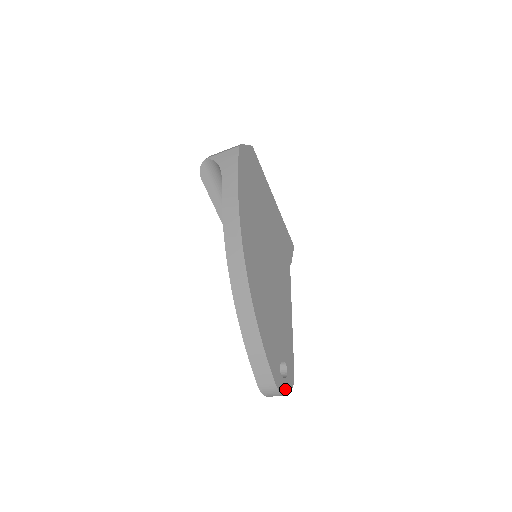
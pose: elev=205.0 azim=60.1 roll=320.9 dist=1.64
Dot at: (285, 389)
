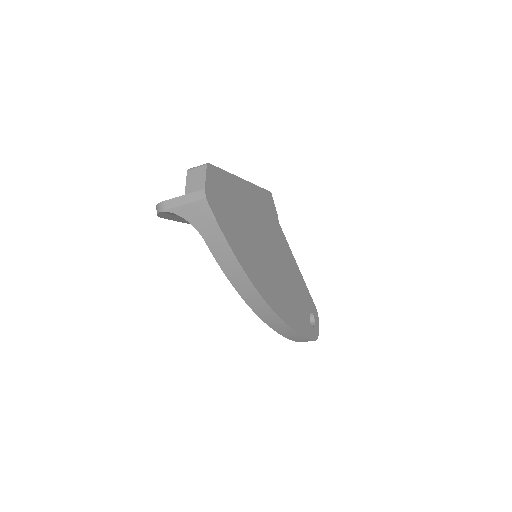
Dot at: (317, 329)
